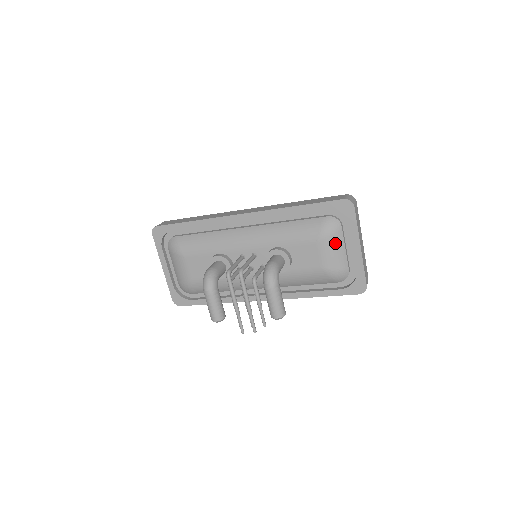
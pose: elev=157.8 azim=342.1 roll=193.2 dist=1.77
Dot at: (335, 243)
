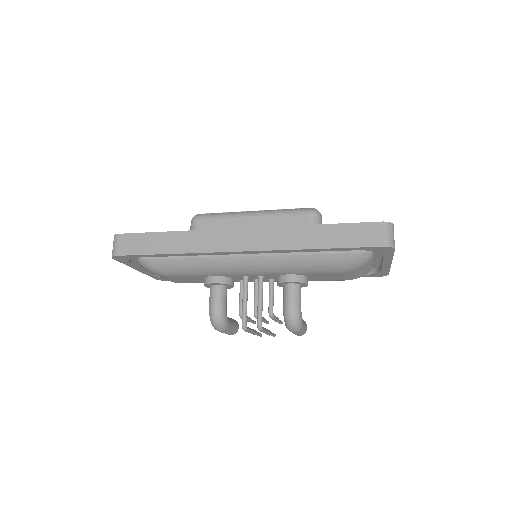
Dot at: (363, 268)
